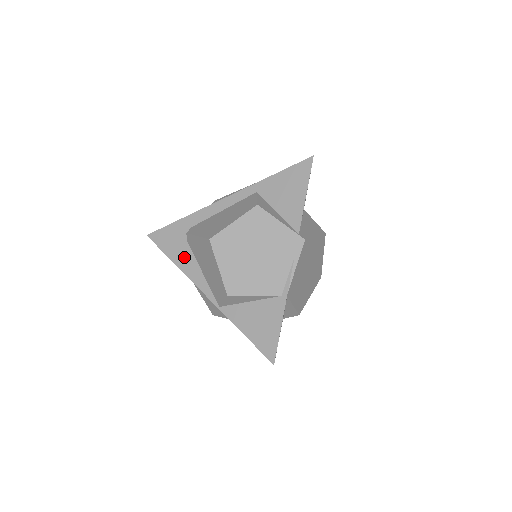
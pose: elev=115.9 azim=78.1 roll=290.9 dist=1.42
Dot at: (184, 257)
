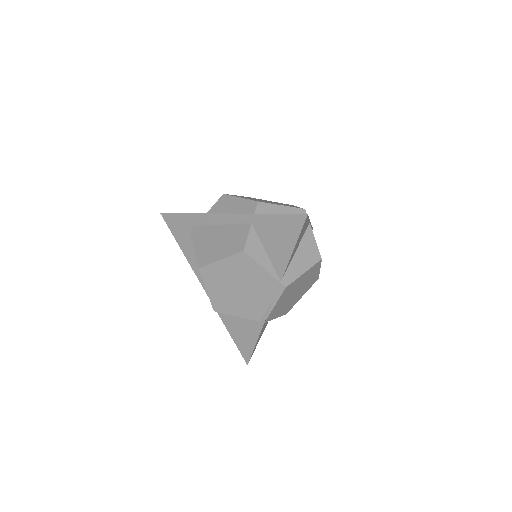
Dot at: (189, 249)
